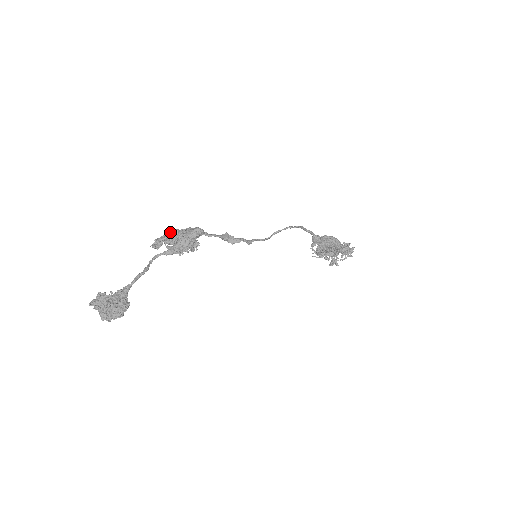
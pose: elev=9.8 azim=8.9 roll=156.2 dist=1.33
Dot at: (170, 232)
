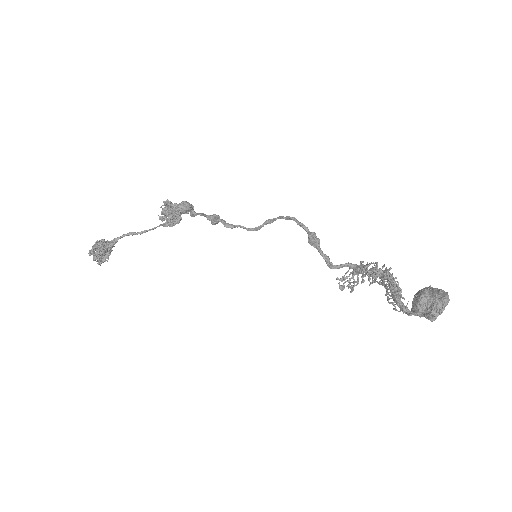
Dot at: (166, 203)
